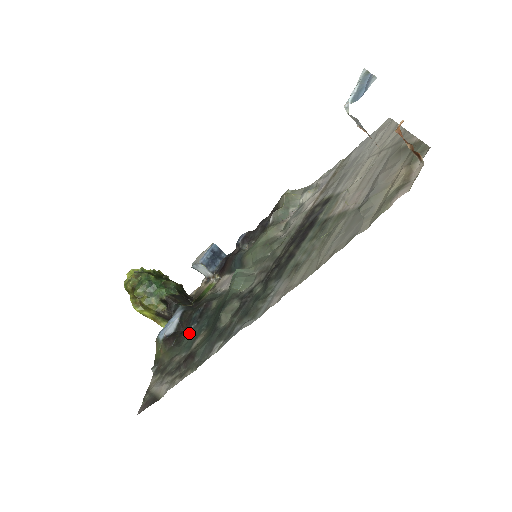
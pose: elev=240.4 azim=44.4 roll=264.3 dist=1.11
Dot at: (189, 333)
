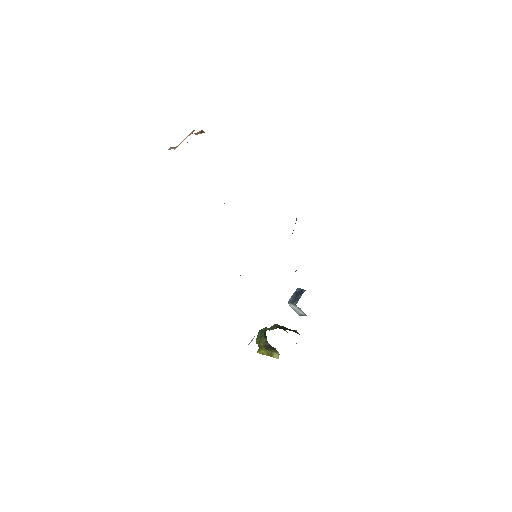
Dot at: occluded
